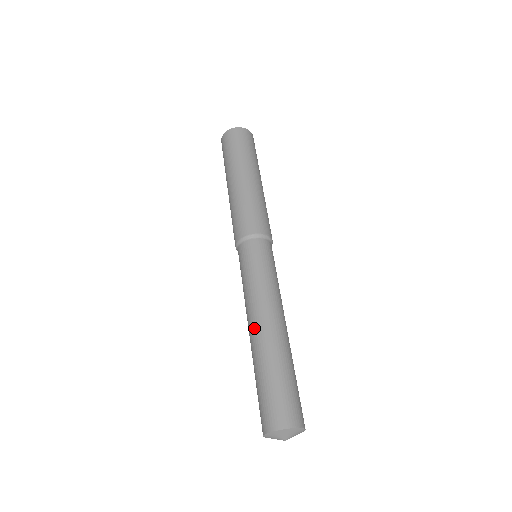
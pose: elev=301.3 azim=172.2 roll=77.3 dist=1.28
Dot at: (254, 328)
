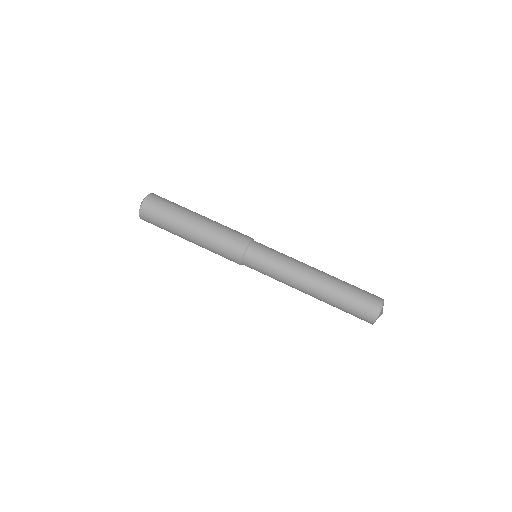
Dot at: (313, 282)
